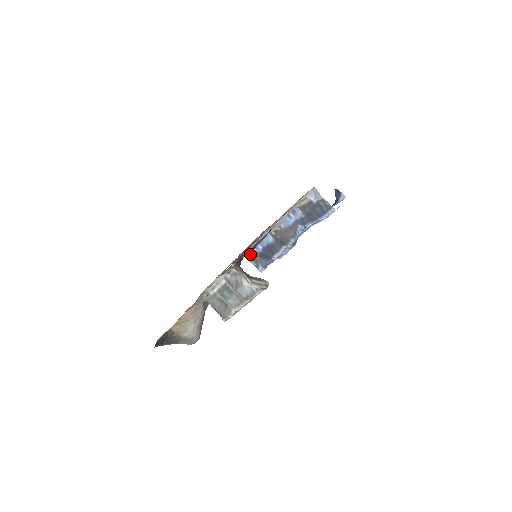
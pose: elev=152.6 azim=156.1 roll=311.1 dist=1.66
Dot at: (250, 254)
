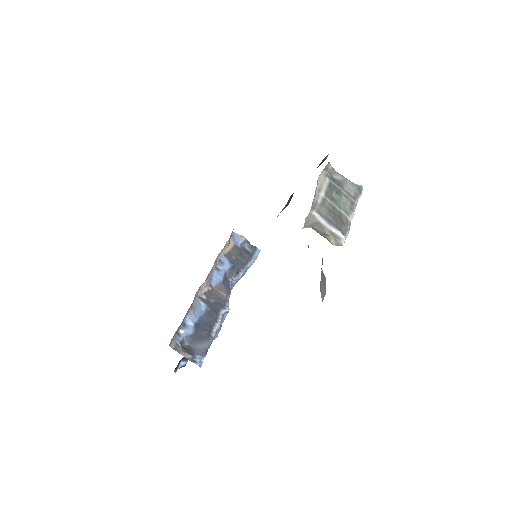
Dot at: (179, 341)
